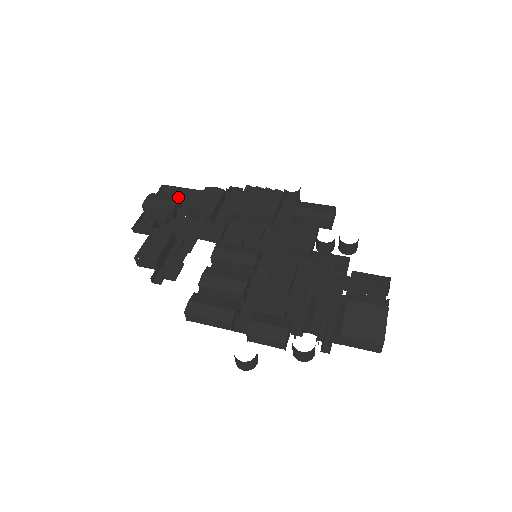
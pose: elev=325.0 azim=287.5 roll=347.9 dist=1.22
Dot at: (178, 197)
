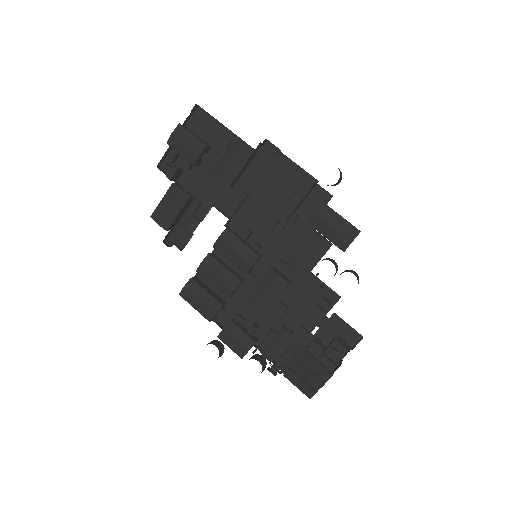
Dot at: (204, 144)
